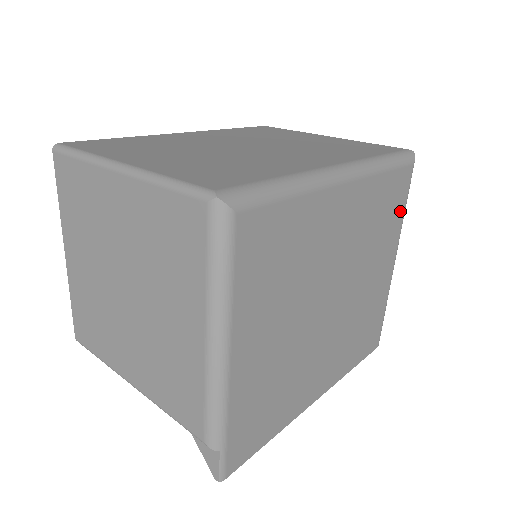
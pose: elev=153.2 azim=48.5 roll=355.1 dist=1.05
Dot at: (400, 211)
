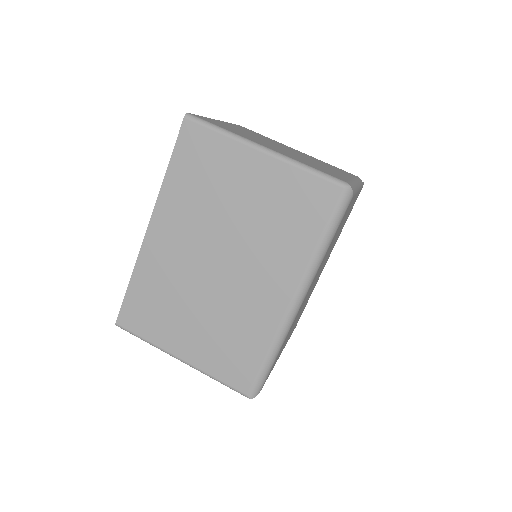
Dot at: occluded
